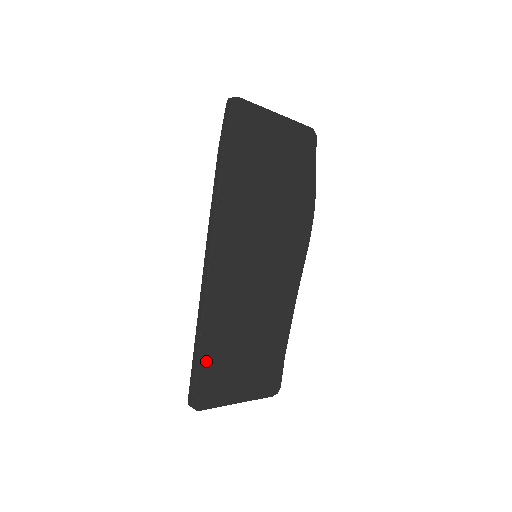
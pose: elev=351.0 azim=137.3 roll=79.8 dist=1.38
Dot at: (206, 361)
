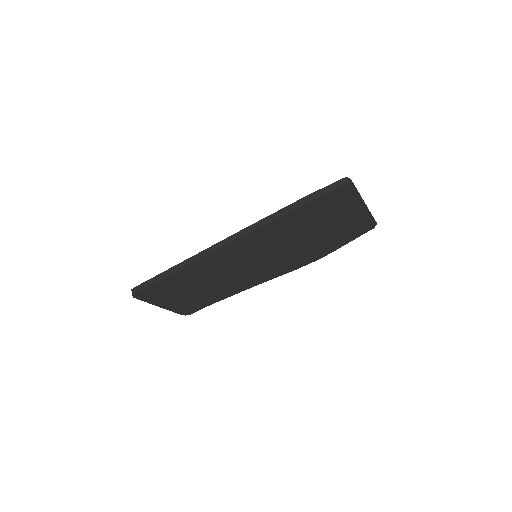
Dot at: (165, 282)
